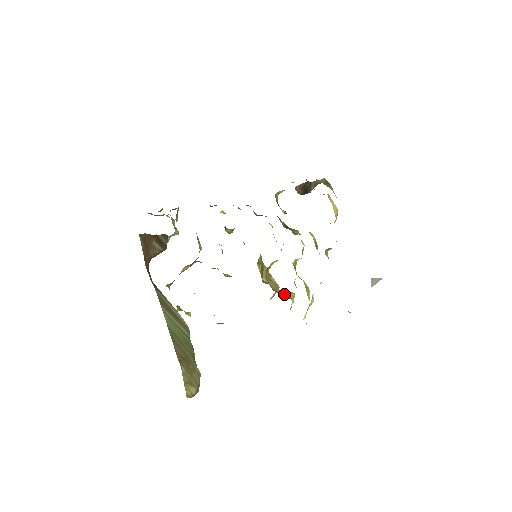
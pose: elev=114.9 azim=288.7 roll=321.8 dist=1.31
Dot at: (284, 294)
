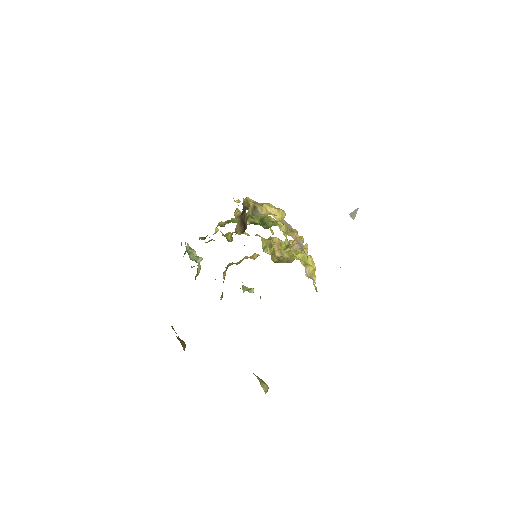
Dot at: occluded
